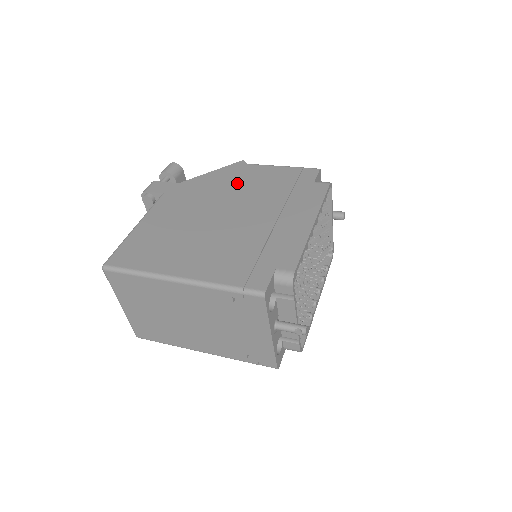
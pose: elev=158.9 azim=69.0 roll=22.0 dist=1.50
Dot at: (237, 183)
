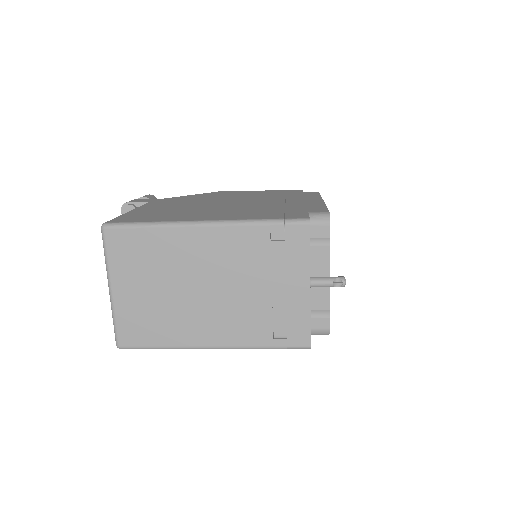
Dot at: (227, 195)
